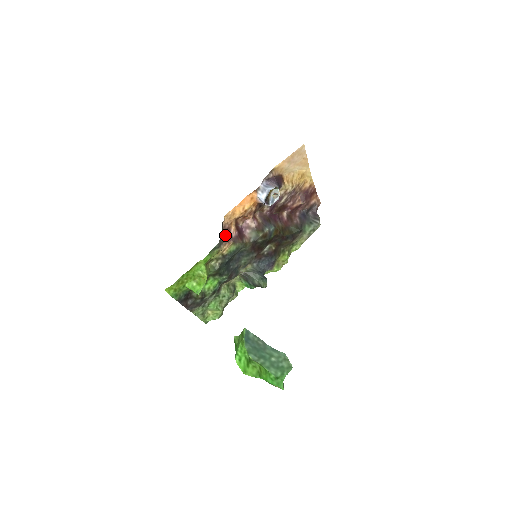
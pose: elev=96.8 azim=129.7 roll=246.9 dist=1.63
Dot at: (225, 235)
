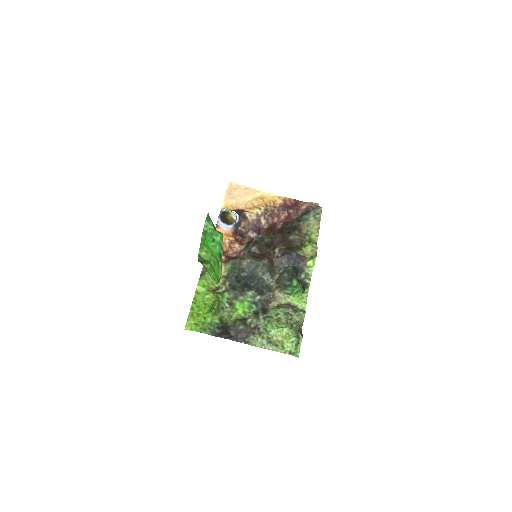
Dot at: occluded
